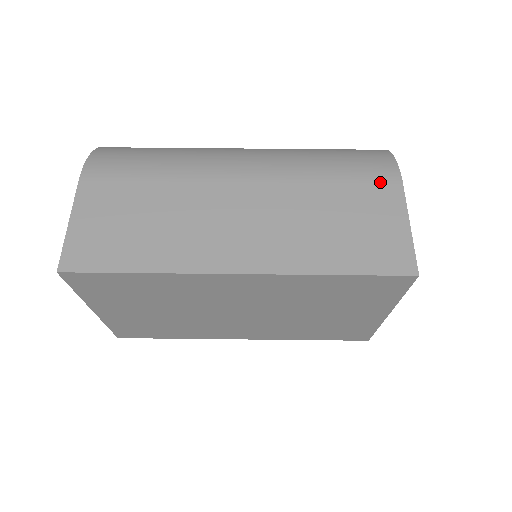
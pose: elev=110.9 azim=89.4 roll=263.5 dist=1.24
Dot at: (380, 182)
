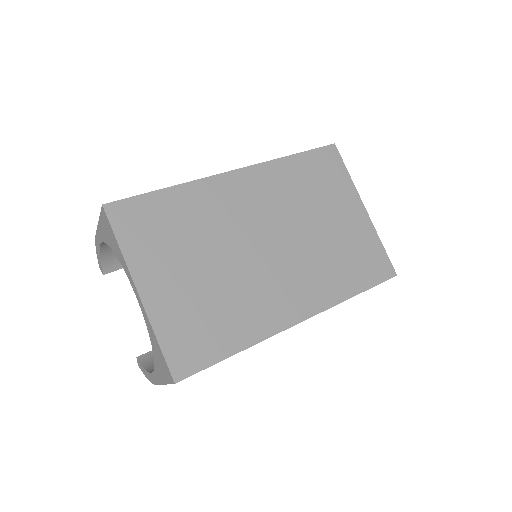
Dot at: occluded
